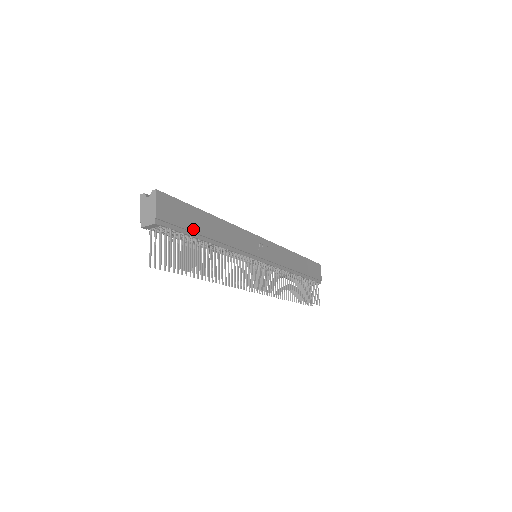
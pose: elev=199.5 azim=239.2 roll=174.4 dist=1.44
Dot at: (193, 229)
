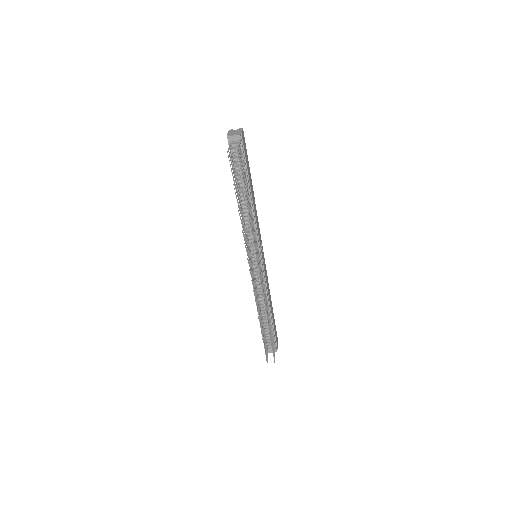
Dot at: (248, 170)
